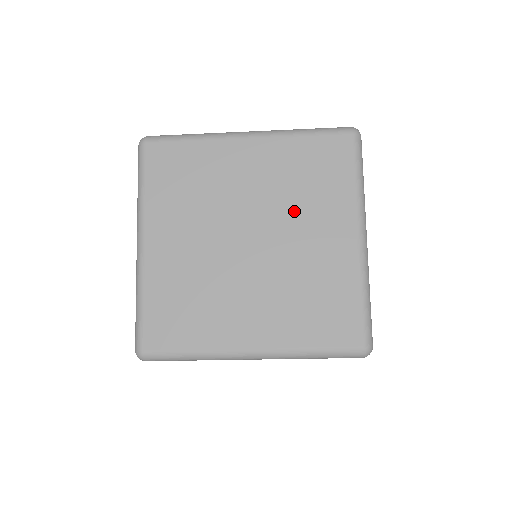
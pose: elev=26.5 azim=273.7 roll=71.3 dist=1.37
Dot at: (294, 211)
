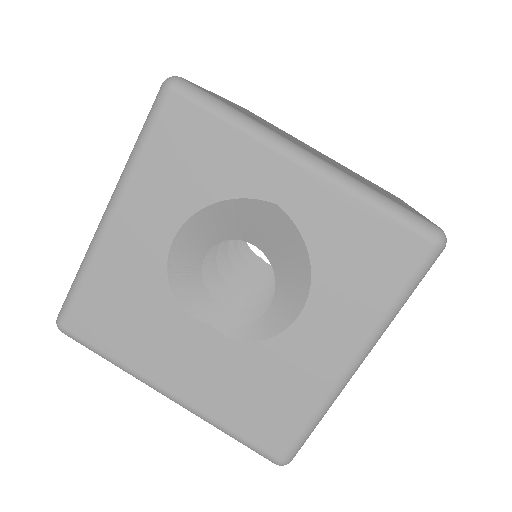
Dot at: occluded
